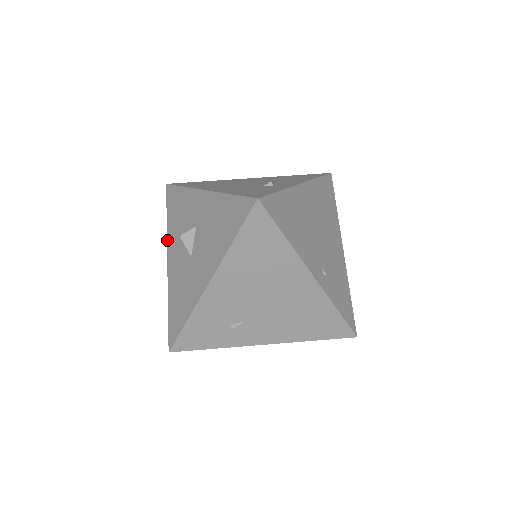
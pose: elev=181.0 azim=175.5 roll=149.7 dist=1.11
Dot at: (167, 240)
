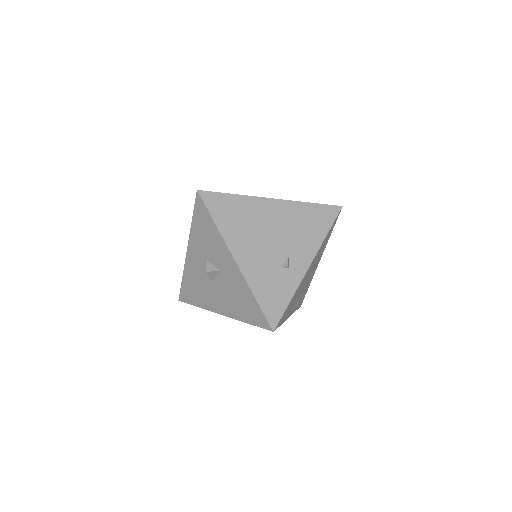
Dot at: (189, 236)
